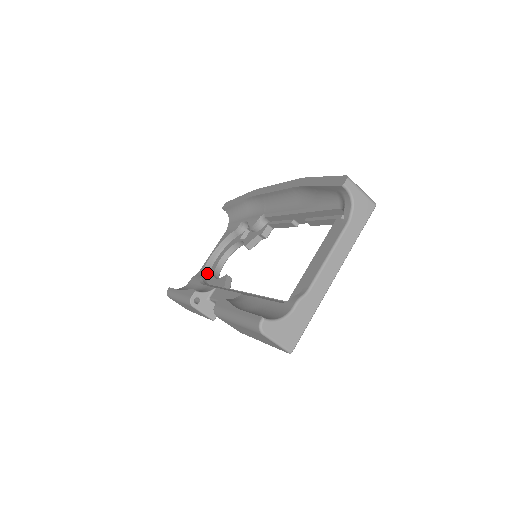
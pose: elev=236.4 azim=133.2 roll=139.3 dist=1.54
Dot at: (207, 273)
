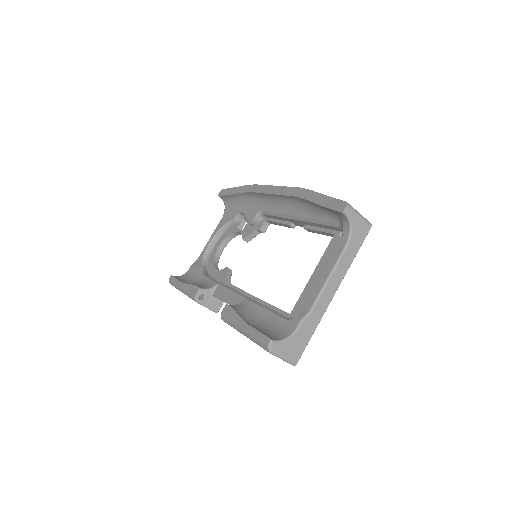
Dot at: (206, 261)
